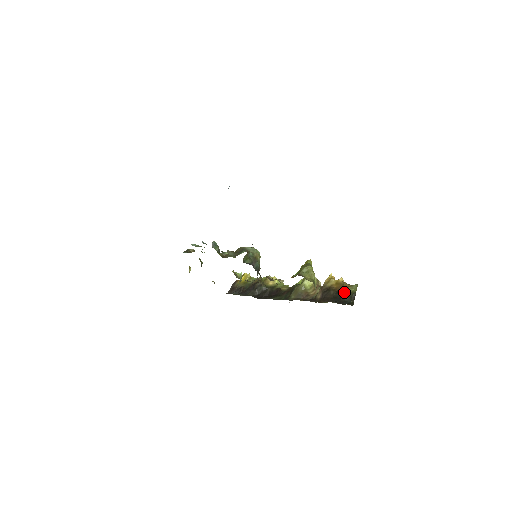
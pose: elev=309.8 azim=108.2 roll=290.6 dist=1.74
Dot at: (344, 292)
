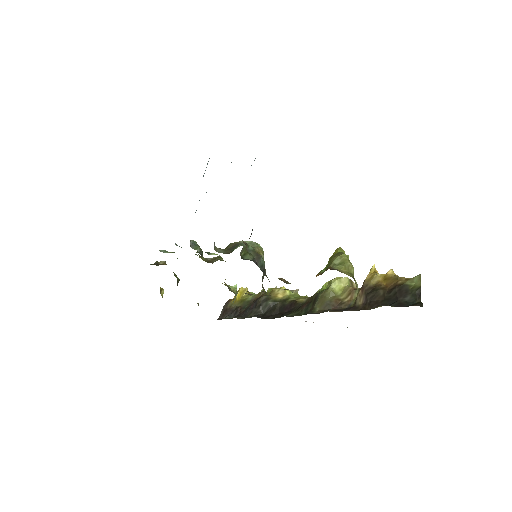
Dot at: (401, 289)
